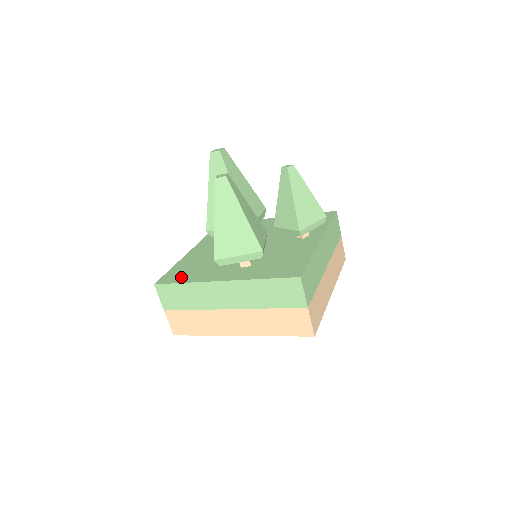
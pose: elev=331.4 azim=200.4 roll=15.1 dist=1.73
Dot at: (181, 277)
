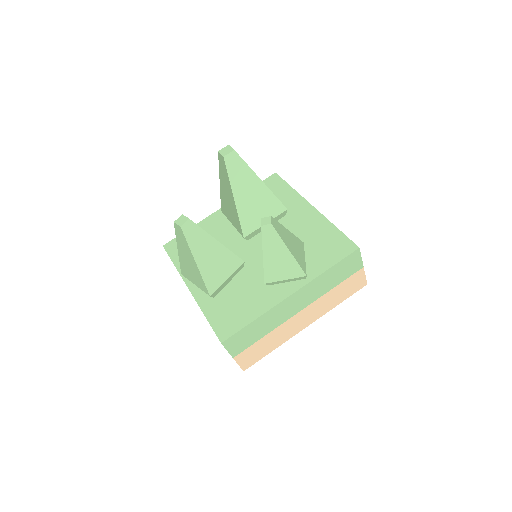
Dot at: occluded
